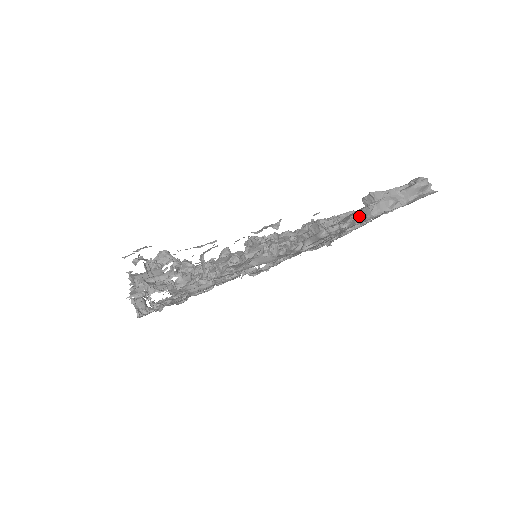
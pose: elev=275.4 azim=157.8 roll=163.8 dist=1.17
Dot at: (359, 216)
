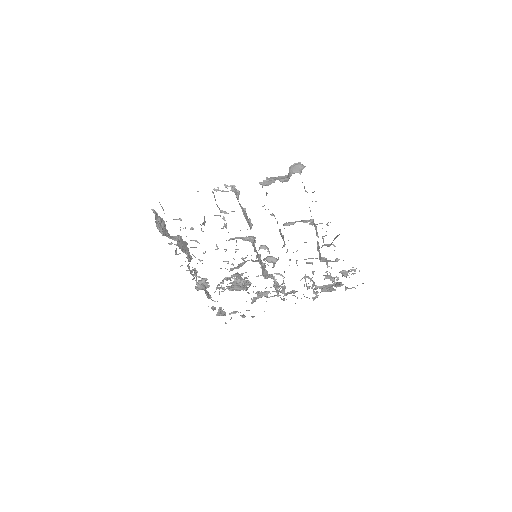
Dot at: occluded
